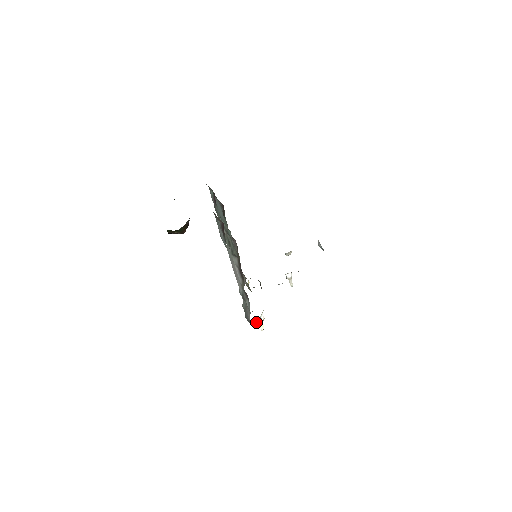
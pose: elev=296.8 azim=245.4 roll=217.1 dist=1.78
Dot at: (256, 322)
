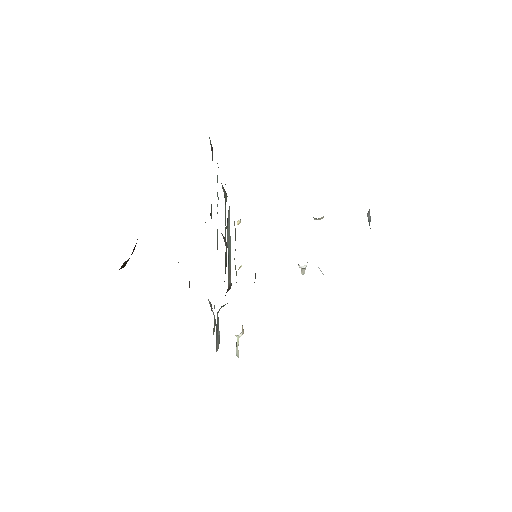
Dot at: occluded
